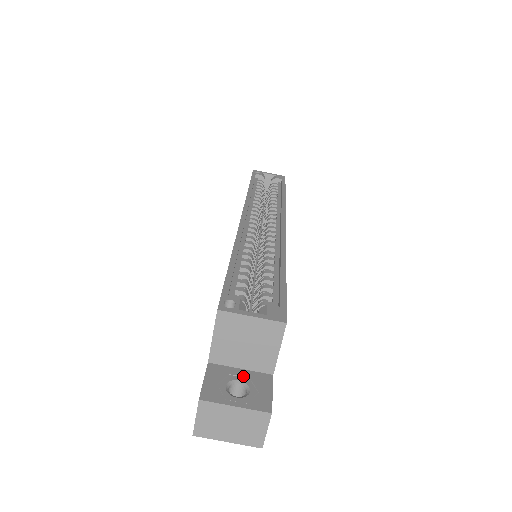
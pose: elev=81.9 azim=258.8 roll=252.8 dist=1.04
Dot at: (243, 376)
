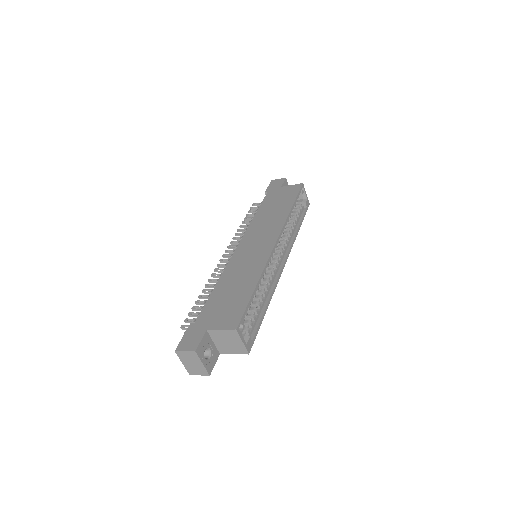
Dot at: (212, 348)
